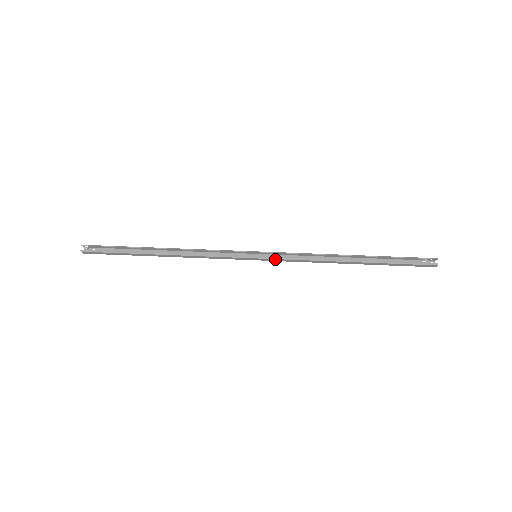
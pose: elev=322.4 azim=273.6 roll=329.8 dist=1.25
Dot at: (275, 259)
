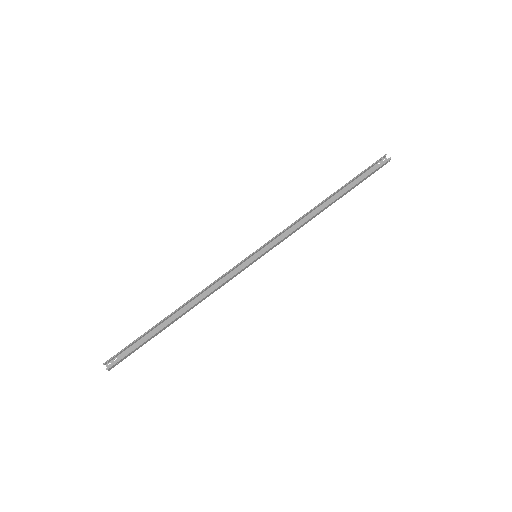
Dot at: (273, 246)
